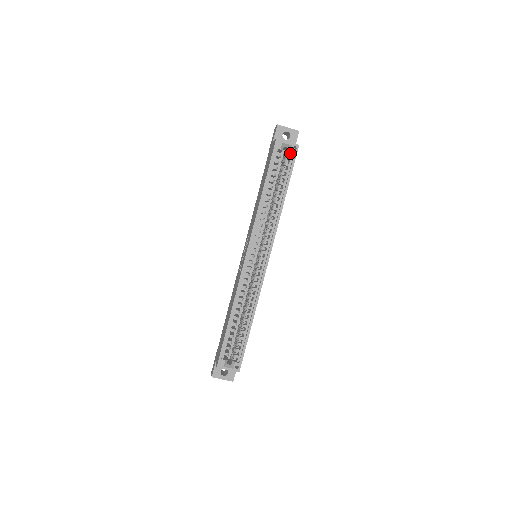
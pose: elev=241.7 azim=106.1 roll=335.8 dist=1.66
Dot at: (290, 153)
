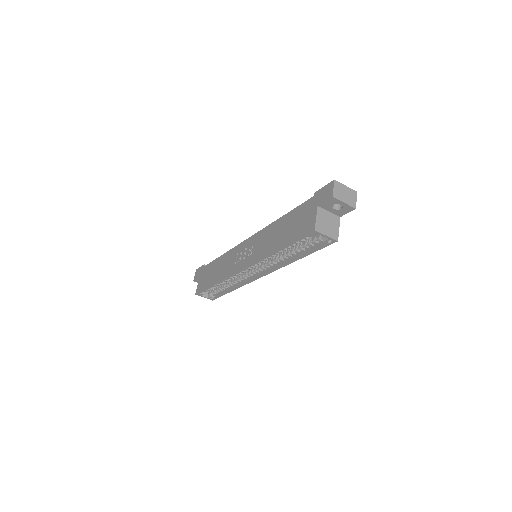
Dot at: (325, 237)
